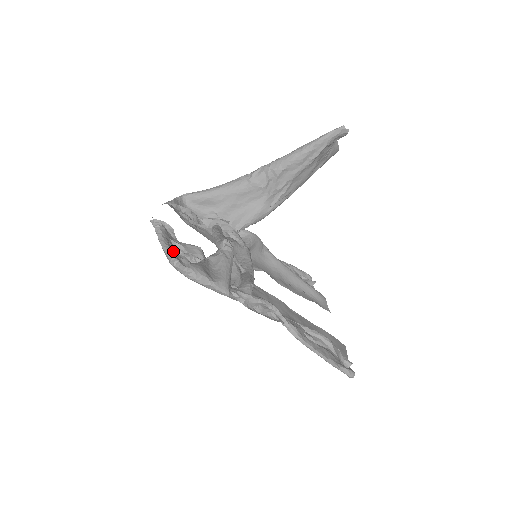
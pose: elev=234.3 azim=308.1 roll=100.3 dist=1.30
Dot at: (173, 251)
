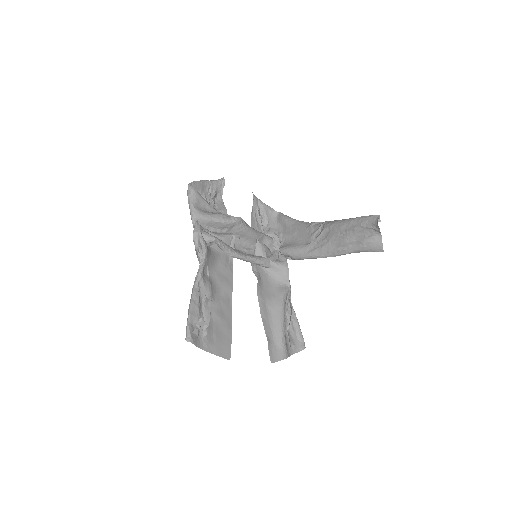
Dot at: (203, 185)
